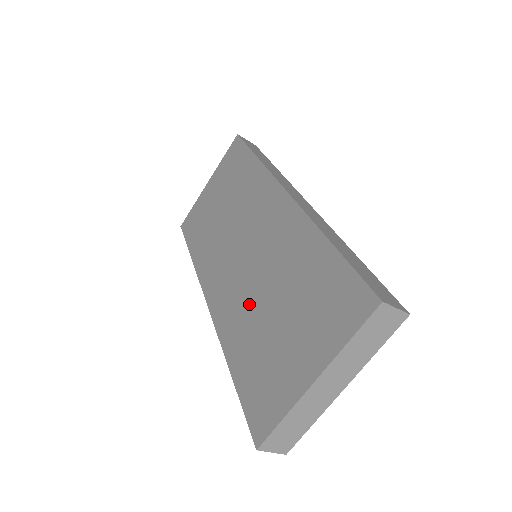
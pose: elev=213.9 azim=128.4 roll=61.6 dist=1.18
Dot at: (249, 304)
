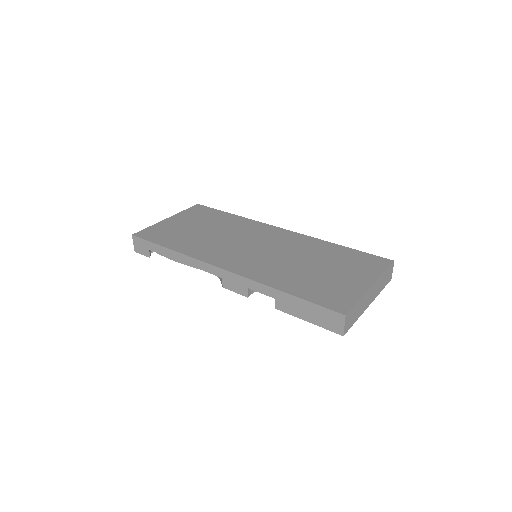
Dot at: (283, 266)
